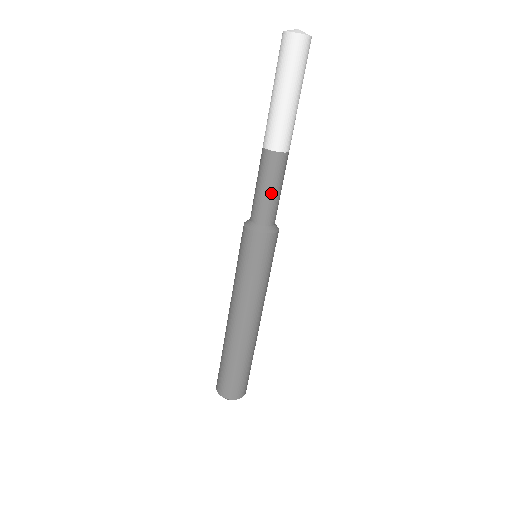
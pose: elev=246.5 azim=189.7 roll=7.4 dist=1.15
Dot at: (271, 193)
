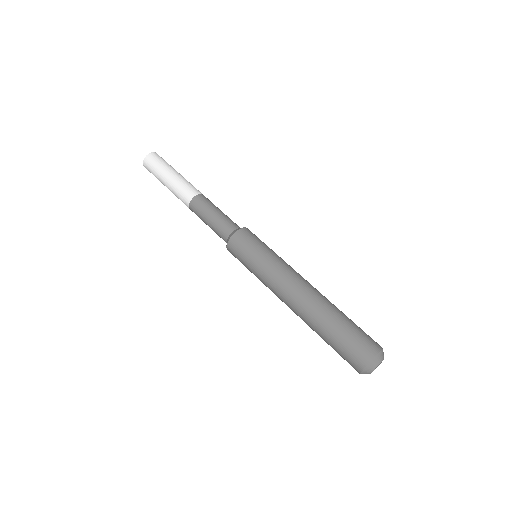
Dot at: (213, 216)
